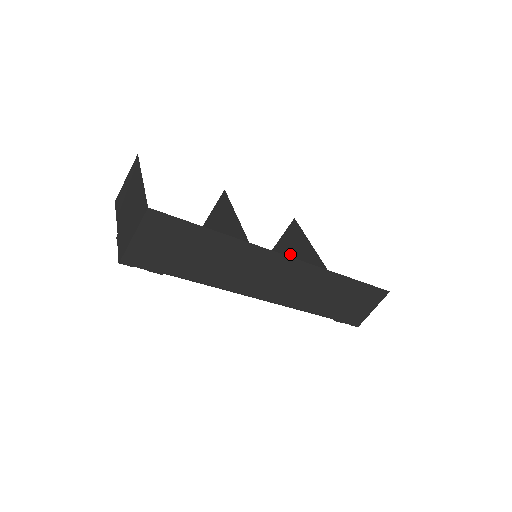
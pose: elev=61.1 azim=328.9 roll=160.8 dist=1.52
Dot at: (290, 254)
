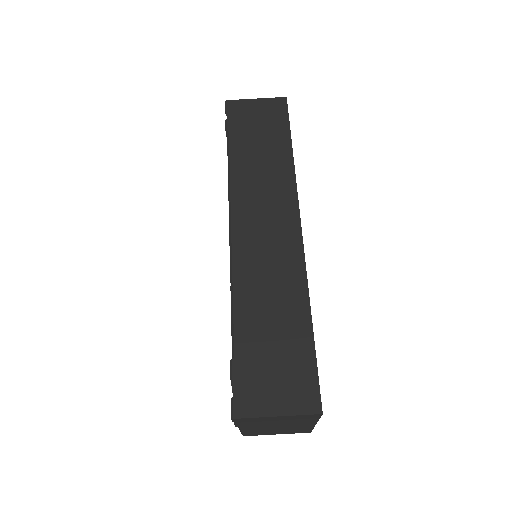
Dot at: occluded
